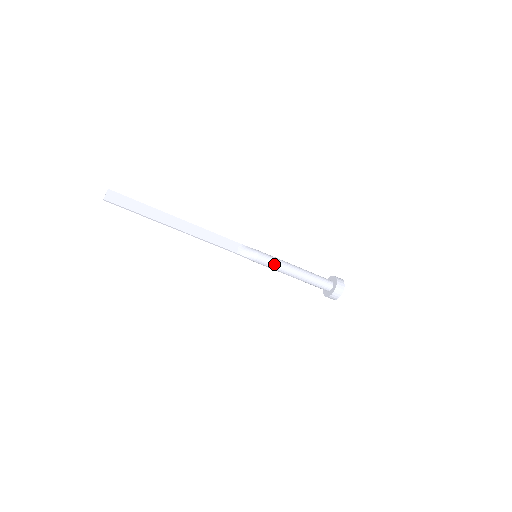
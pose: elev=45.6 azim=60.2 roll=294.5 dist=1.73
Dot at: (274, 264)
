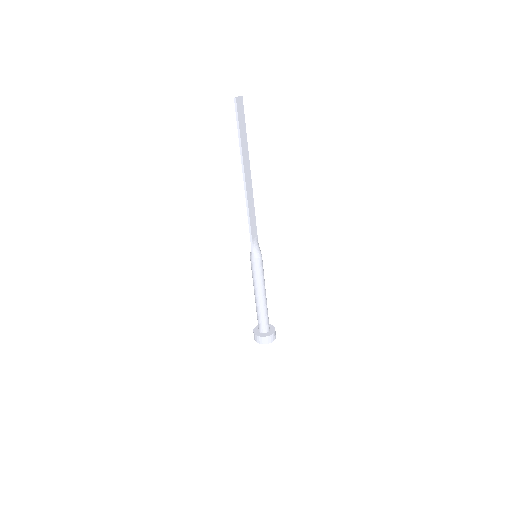
Dot at: (261, 275)
